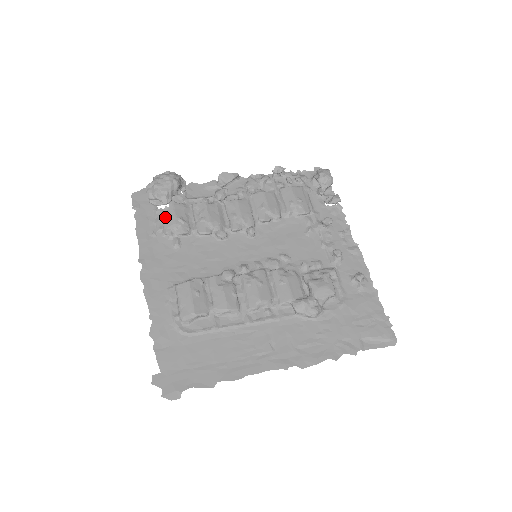
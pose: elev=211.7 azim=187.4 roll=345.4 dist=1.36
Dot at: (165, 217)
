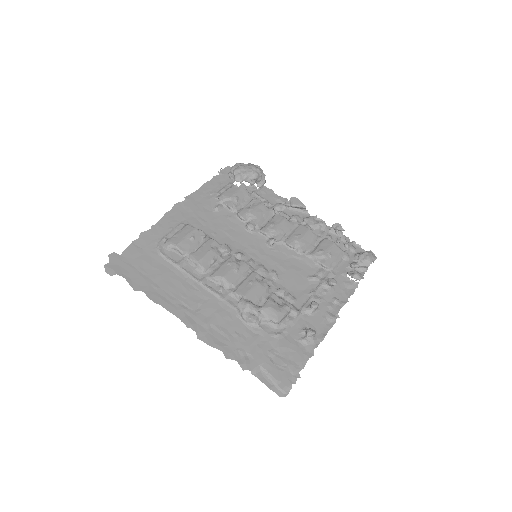
Dot at: (229, 189)
